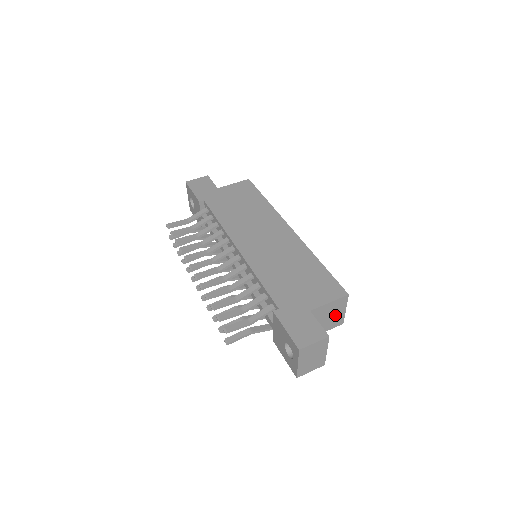
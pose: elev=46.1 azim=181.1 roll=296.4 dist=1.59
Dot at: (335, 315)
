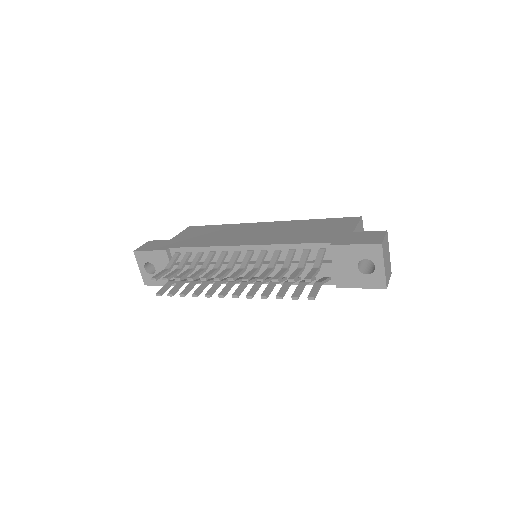
Dot at: occluded
